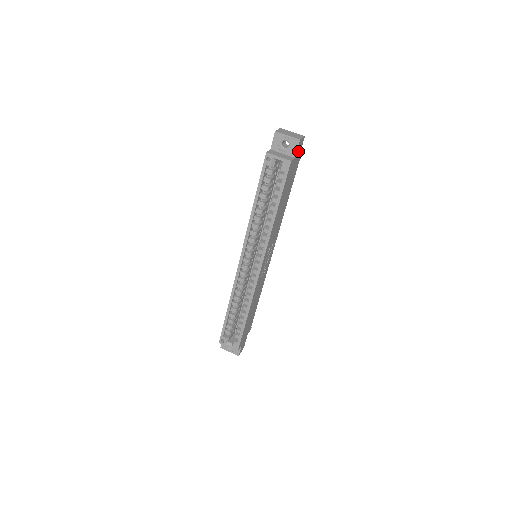
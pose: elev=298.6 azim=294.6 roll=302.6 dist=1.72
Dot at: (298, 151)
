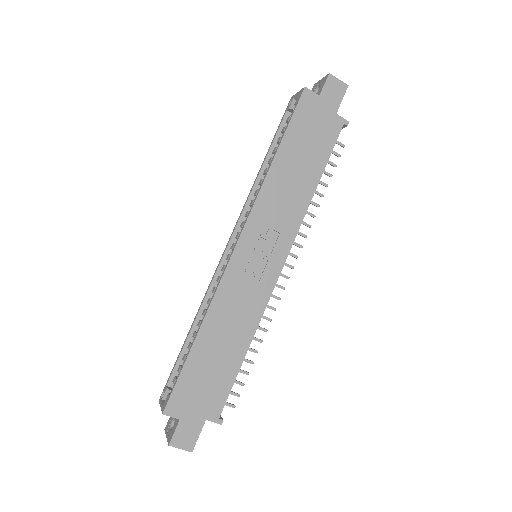
Dot at: (331, 95)
